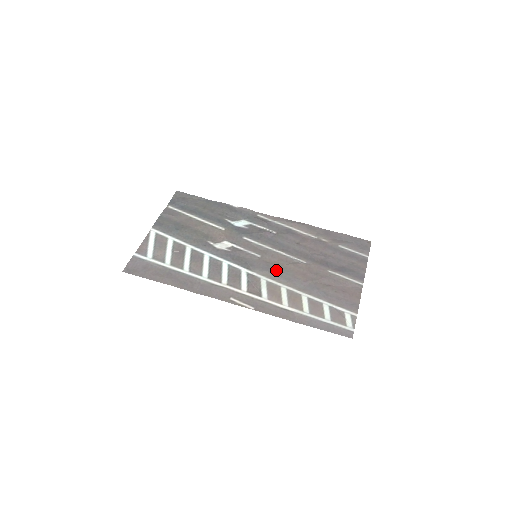
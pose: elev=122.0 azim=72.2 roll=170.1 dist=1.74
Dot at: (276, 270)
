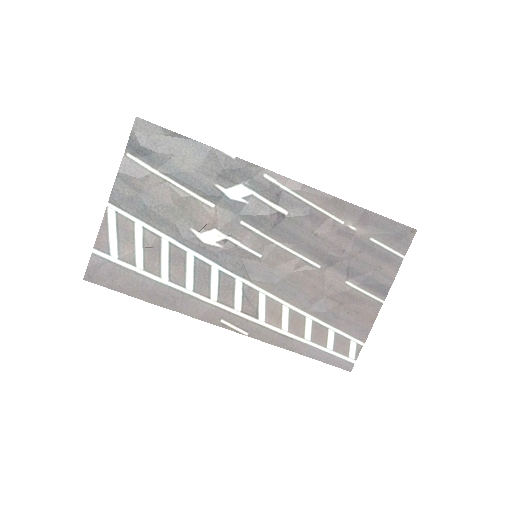
Dot at: (280, 281)
